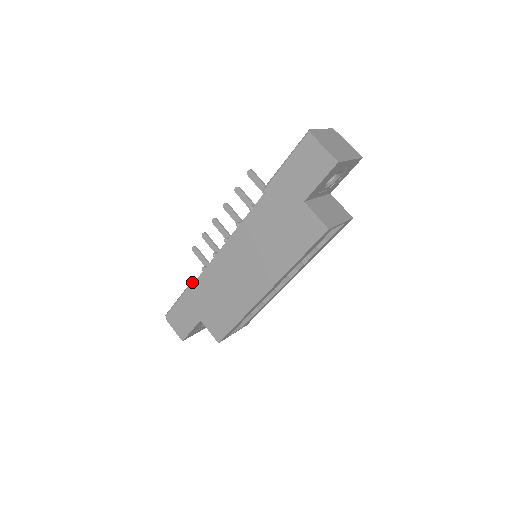
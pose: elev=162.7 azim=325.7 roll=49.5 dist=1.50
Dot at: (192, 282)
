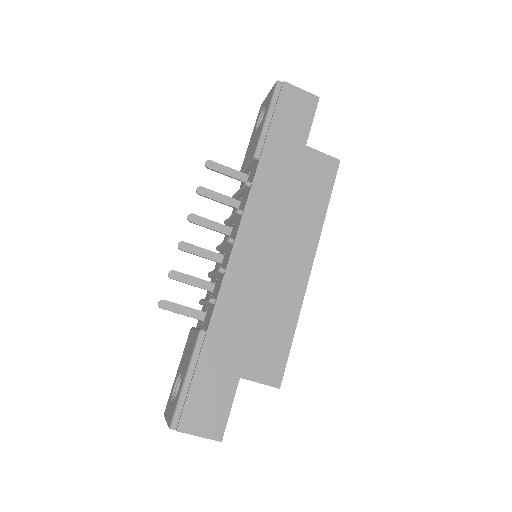
Dot at: (202, 331)
